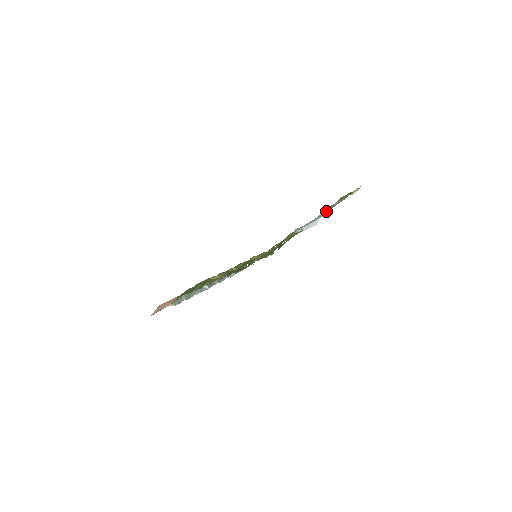
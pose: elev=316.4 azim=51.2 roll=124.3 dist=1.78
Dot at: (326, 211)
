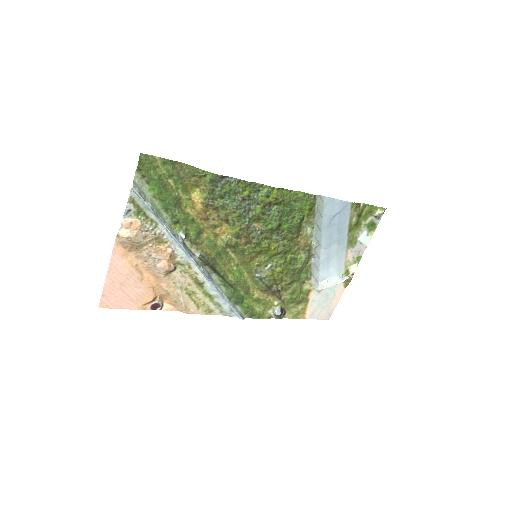
Dot at: (351, 262)
